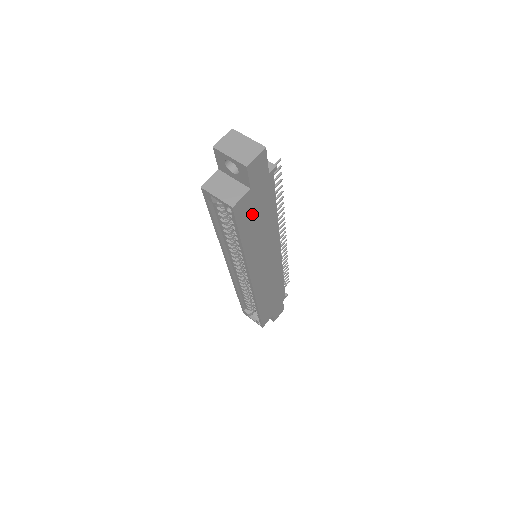
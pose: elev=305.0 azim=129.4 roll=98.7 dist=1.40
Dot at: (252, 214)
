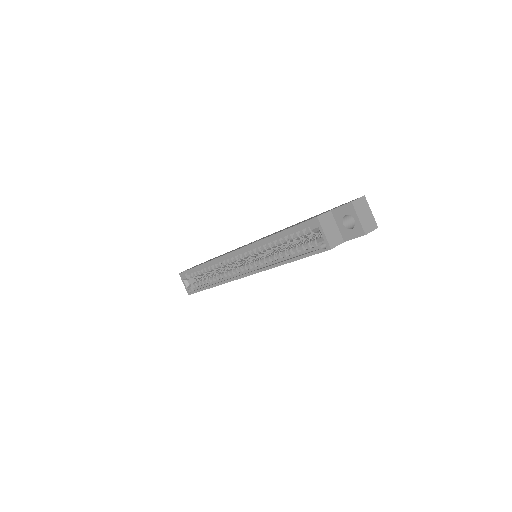
Dot at: occluded
